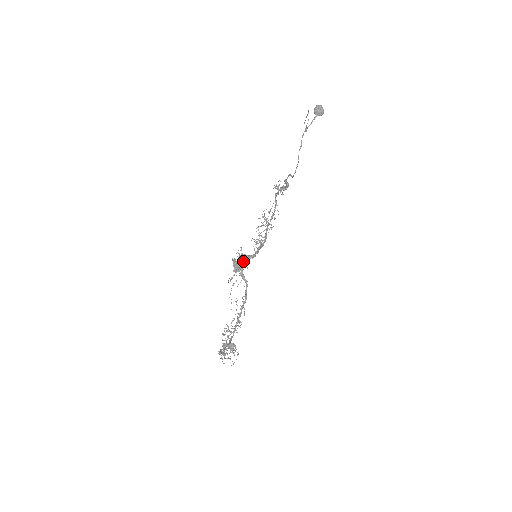
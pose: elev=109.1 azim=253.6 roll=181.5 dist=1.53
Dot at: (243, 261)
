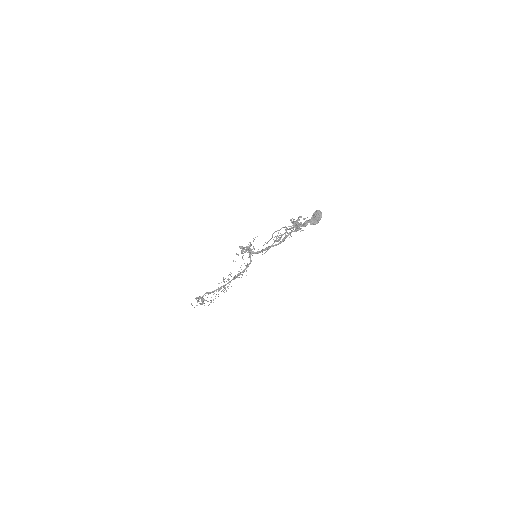
Dot at: (248, 251)
